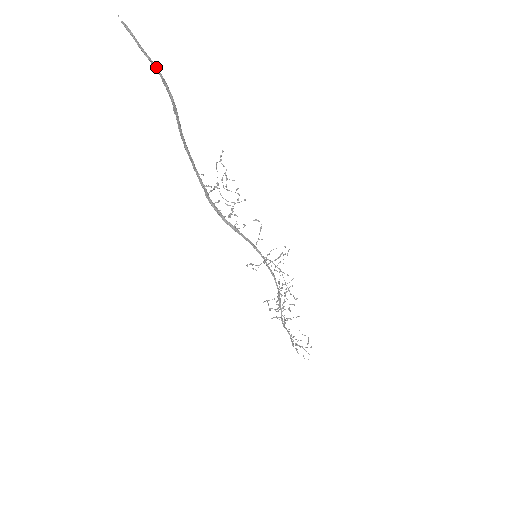
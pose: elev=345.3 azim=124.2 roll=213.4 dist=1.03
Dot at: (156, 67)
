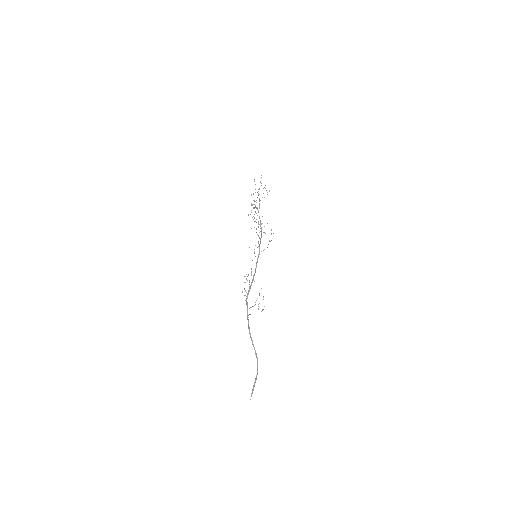
Dot at: occluded
